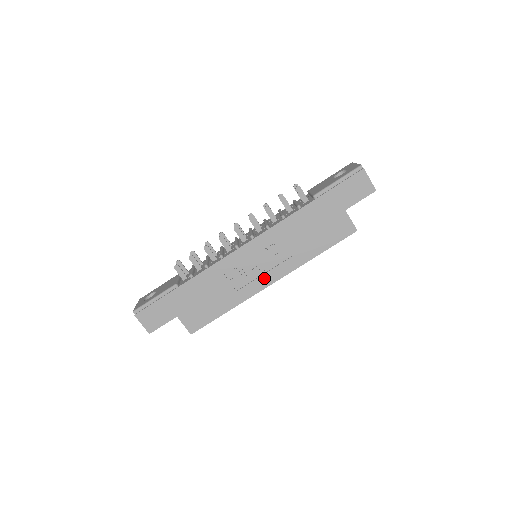
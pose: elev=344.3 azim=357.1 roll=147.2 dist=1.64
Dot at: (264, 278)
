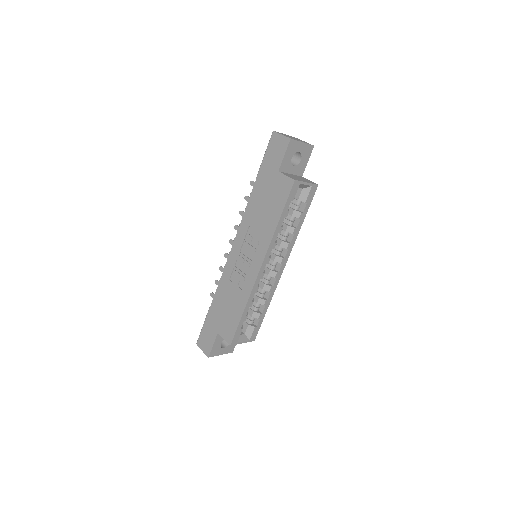
Dot at: (253, 267)
